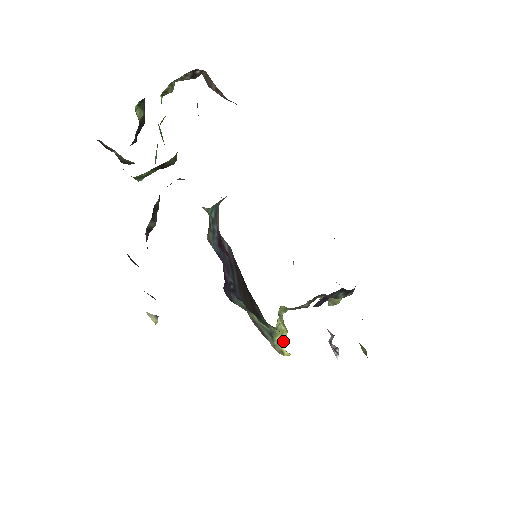
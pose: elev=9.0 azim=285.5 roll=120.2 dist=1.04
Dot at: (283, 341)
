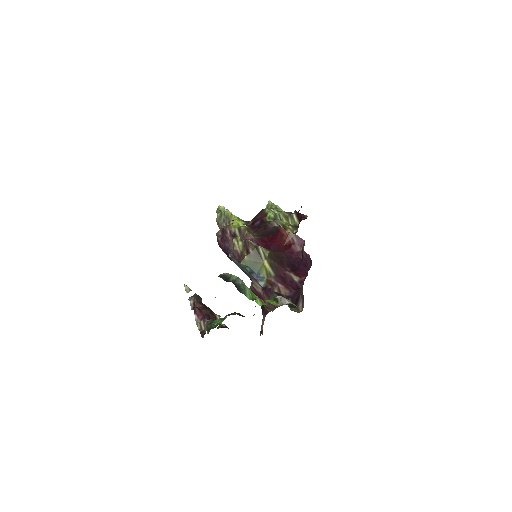
Dot at: occluded
